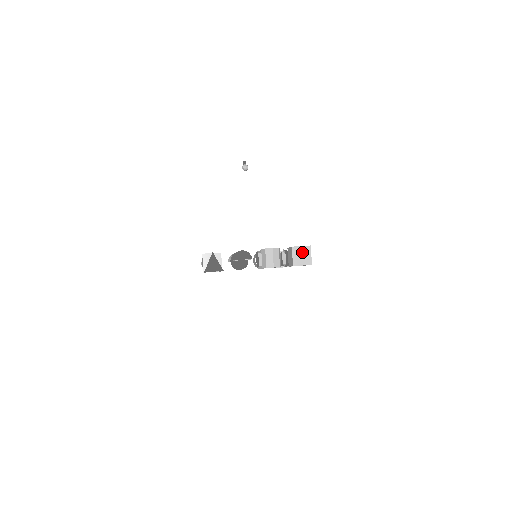
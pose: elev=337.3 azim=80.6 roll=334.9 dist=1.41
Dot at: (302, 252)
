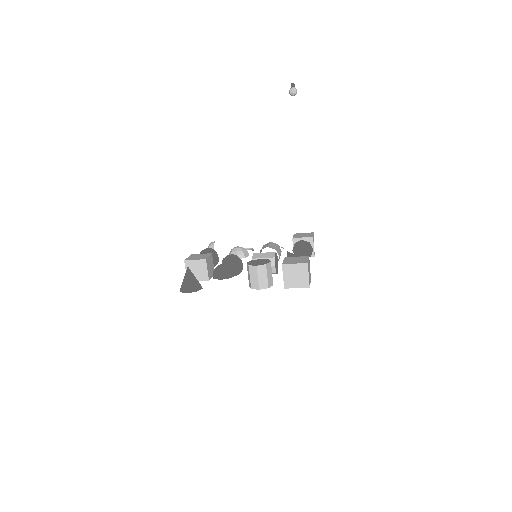
Dot at: (296, 271)
